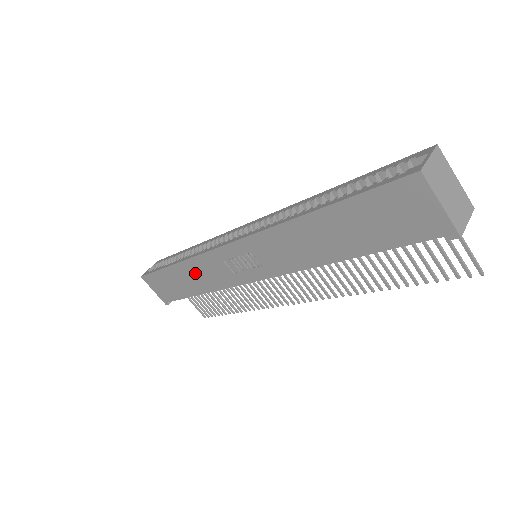
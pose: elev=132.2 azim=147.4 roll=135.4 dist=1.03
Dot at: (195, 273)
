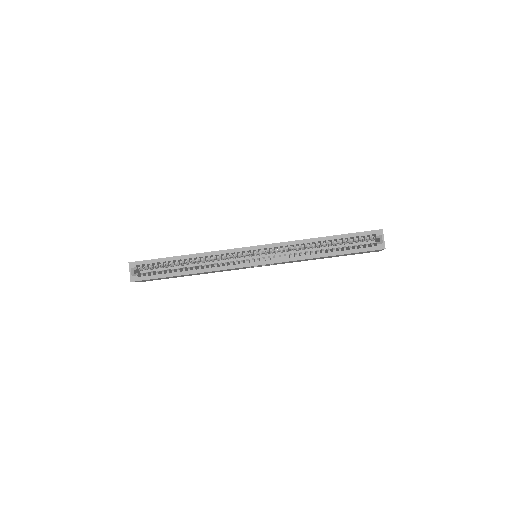
Dot at: occluded
